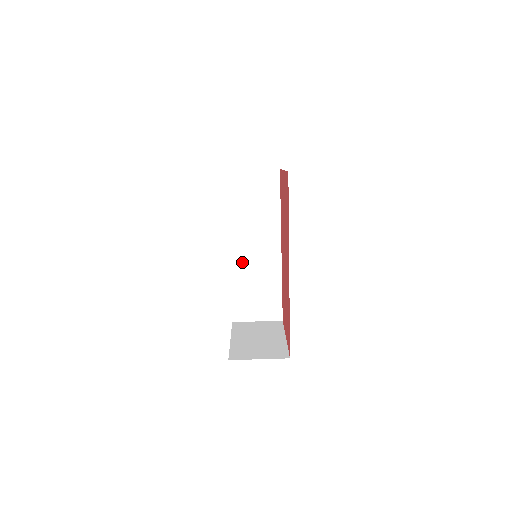
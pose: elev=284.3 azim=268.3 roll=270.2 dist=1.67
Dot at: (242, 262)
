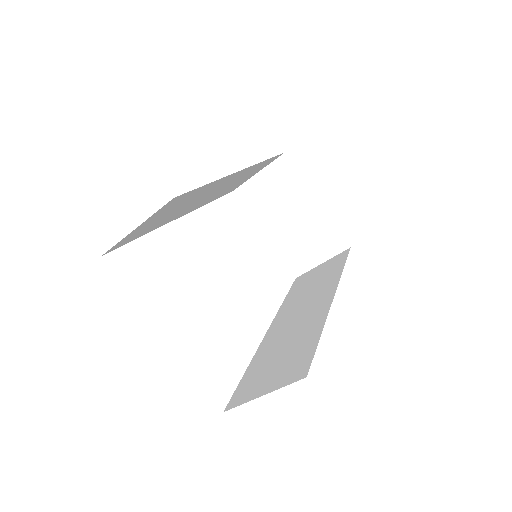
Dot at: occluded
